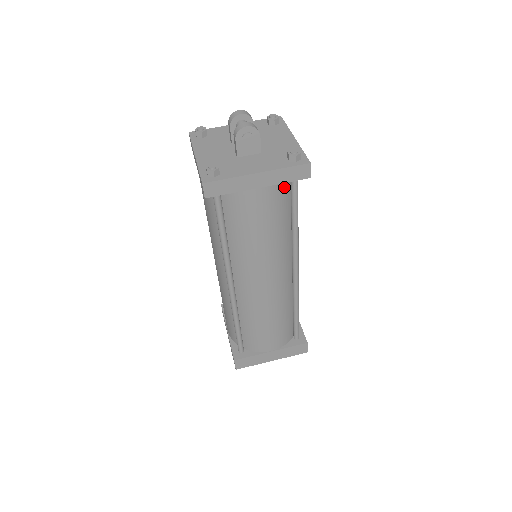
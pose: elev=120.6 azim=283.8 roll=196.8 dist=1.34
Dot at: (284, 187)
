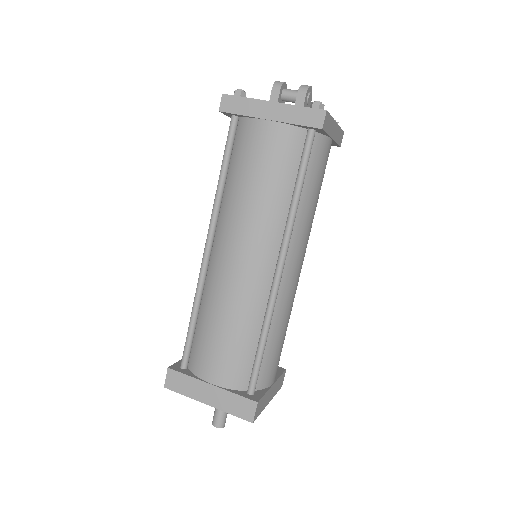
Dot at: occluded
